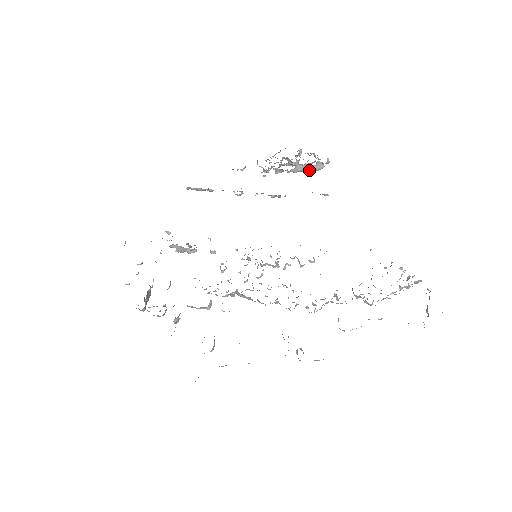
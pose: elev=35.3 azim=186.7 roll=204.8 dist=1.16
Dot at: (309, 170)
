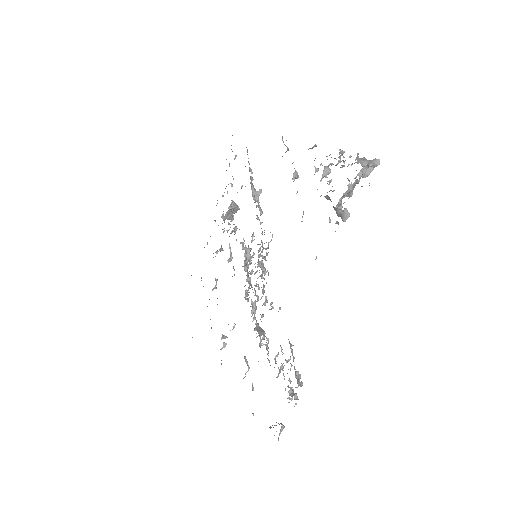
Dot at: (335, 210)
